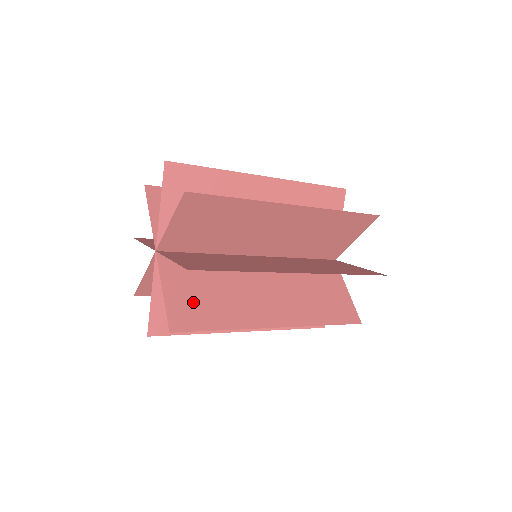
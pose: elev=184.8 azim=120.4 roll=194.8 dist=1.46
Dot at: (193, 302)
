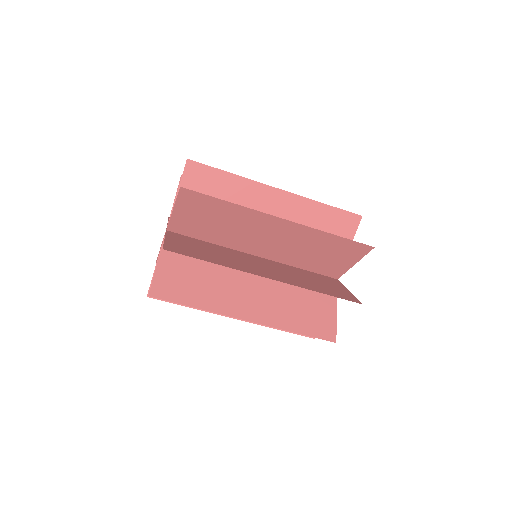
Dot at: (190, 249)
